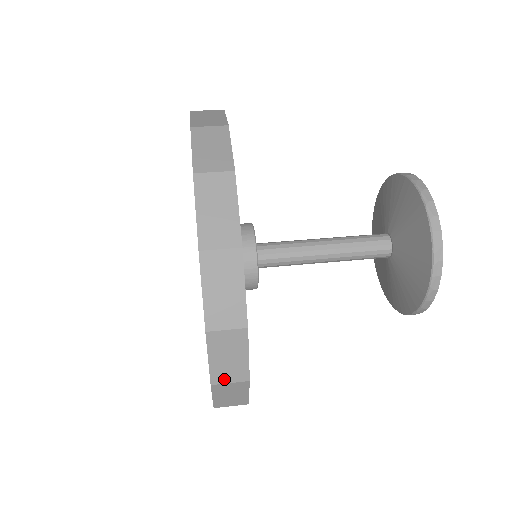
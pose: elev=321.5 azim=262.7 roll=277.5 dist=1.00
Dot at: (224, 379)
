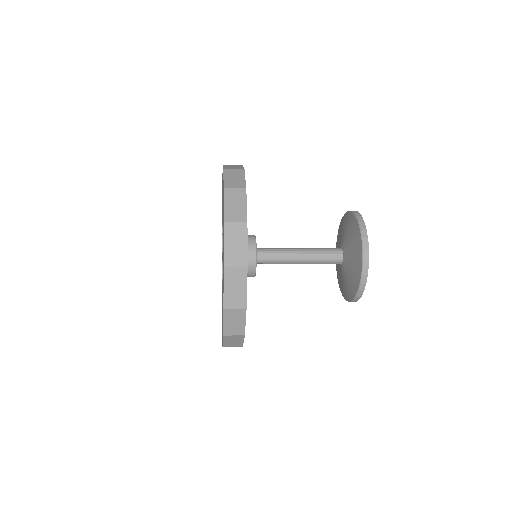
Dot at: (231, 333)
